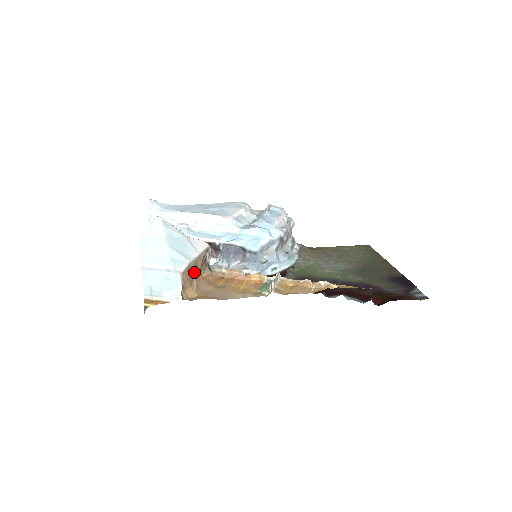
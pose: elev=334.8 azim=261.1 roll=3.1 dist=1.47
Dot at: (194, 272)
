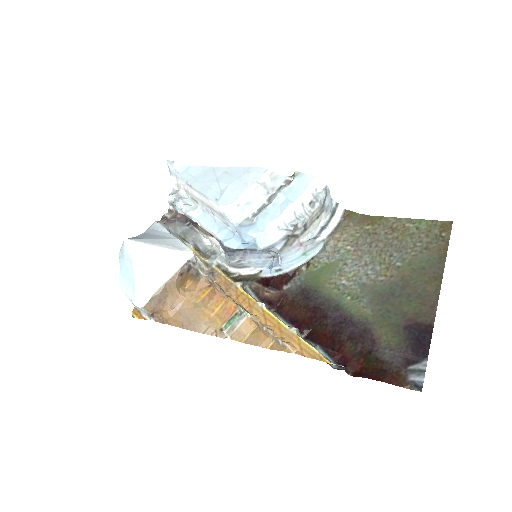
Dot at: (165, 295)
